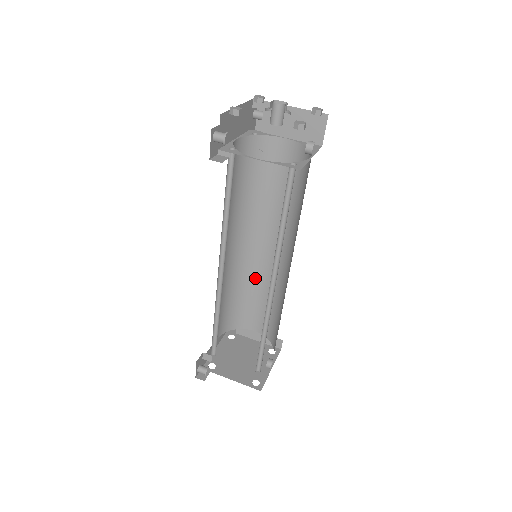
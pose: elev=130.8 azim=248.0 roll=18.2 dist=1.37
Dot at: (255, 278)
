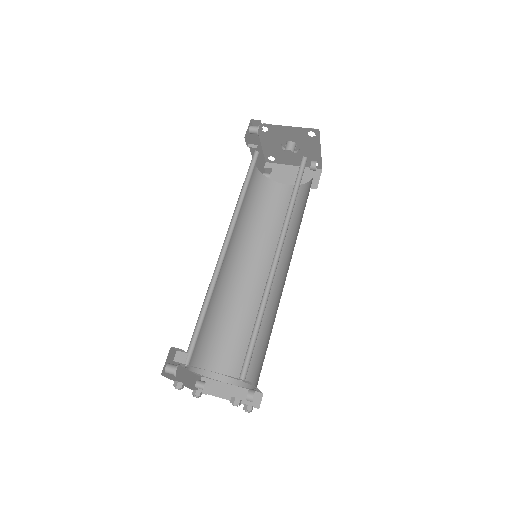
Dot at: (242, 310)
